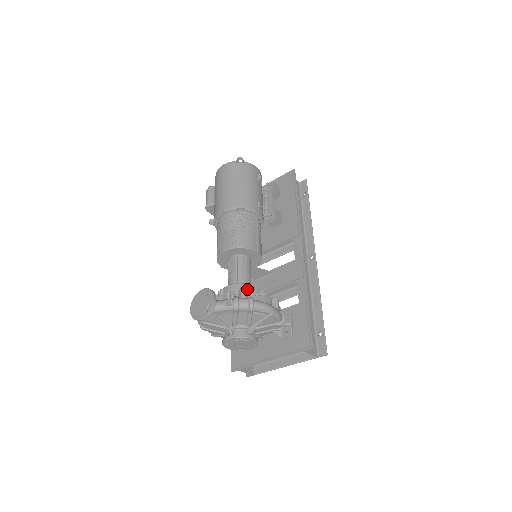
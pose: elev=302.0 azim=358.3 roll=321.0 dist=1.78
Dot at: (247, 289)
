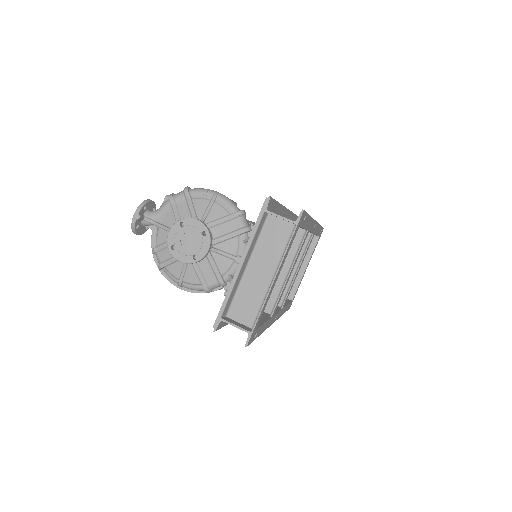
Dot at: occluded
